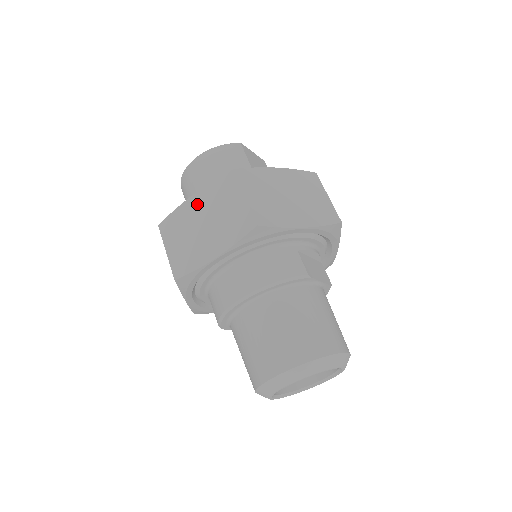
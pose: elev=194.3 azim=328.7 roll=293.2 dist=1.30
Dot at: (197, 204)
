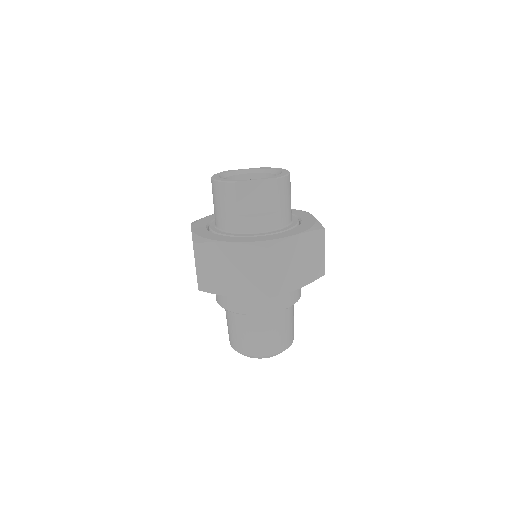
Dot at: occluded
